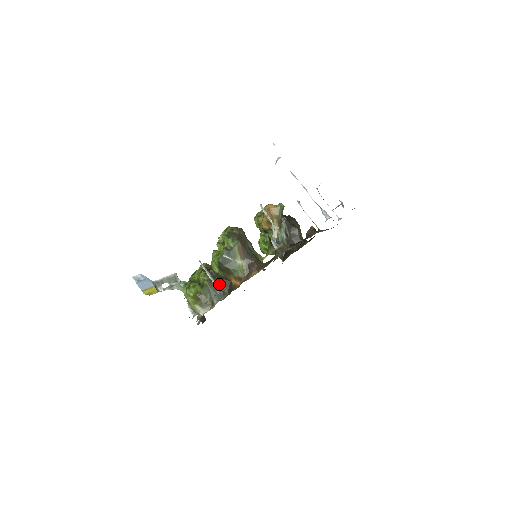
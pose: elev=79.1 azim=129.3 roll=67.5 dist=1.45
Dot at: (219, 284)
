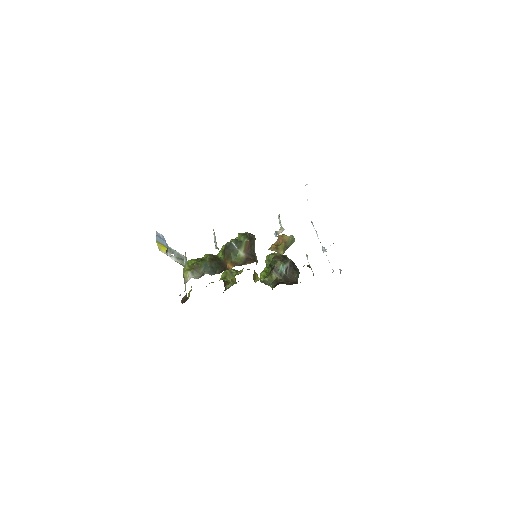
Dot at: (216, 265)
